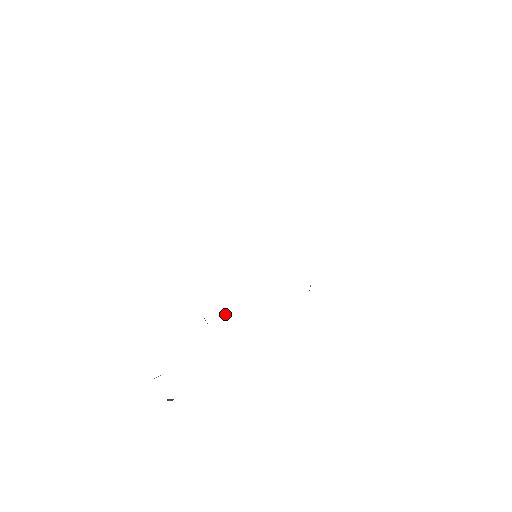
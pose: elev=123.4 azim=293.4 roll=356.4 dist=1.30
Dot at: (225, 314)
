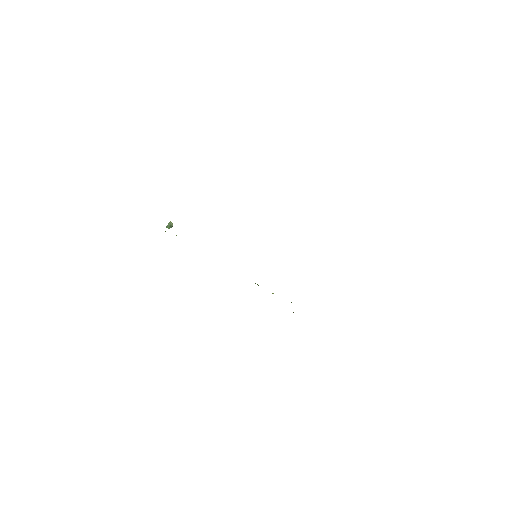
Dot at: occluded
